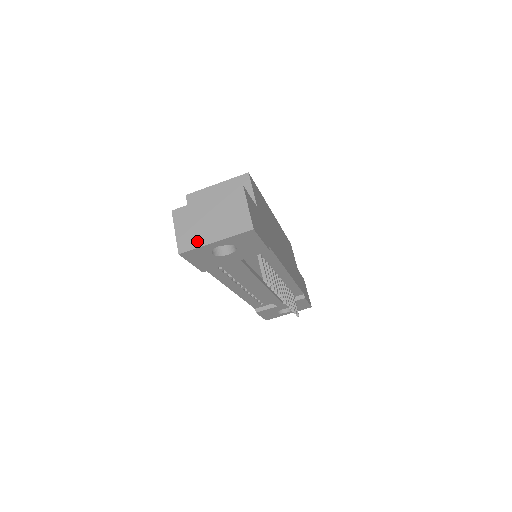
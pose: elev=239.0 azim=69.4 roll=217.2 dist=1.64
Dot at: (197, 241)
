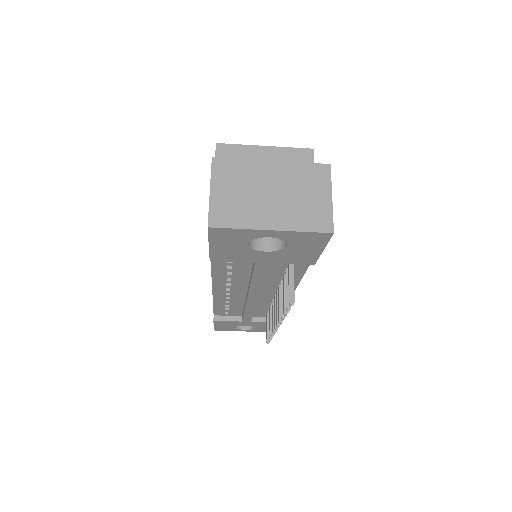
Dot at: (243, 218)
